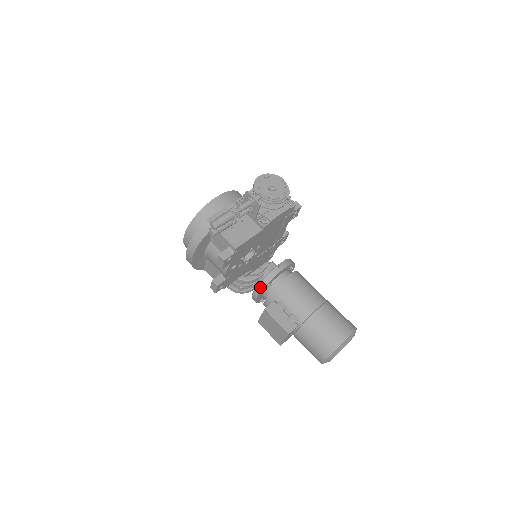
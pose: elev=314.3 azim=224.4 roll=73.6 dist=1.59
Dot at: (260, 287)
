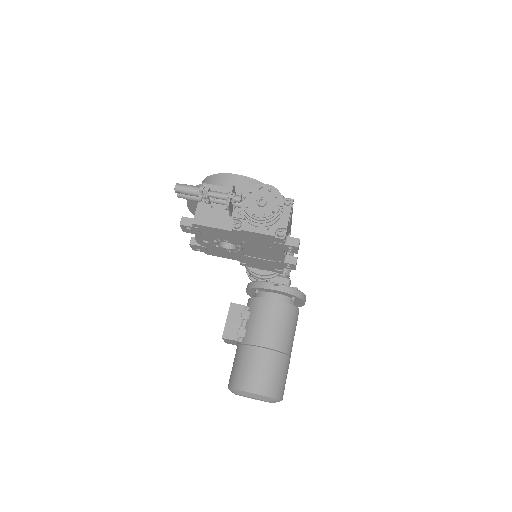
Dot at: (250, 285)
